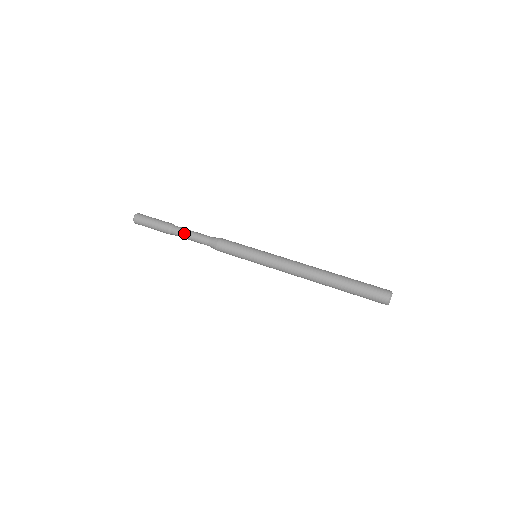
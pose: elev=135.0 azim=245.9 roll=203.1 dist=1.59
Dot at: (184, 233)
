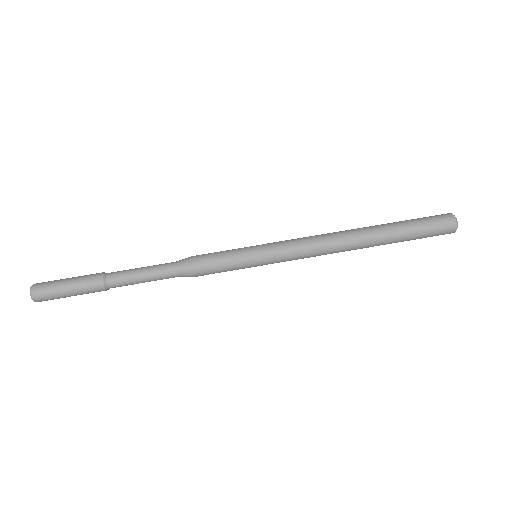
Dot at: (133, 284)
